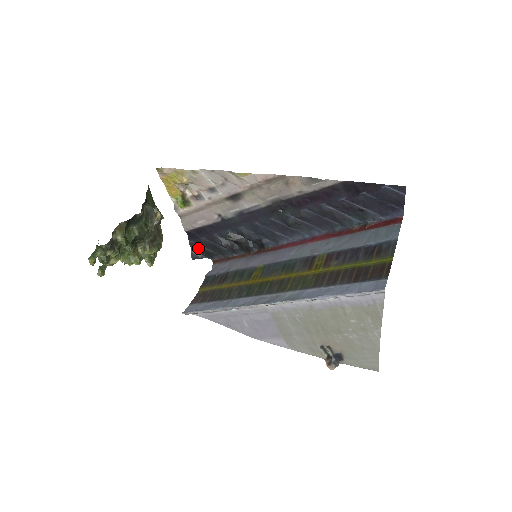
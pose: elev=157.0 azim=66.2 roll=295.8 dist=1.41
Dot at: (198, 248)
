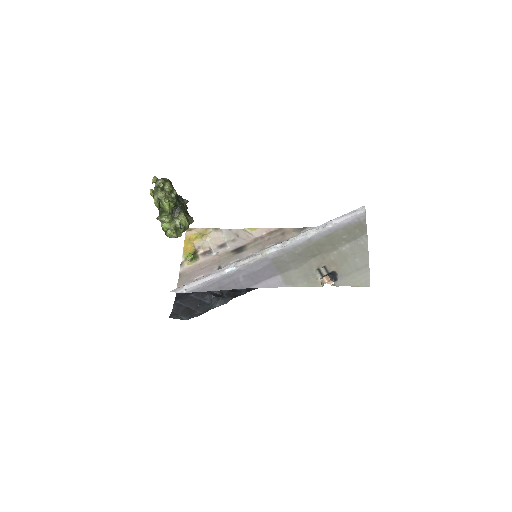
Dot at: (180, 308)
